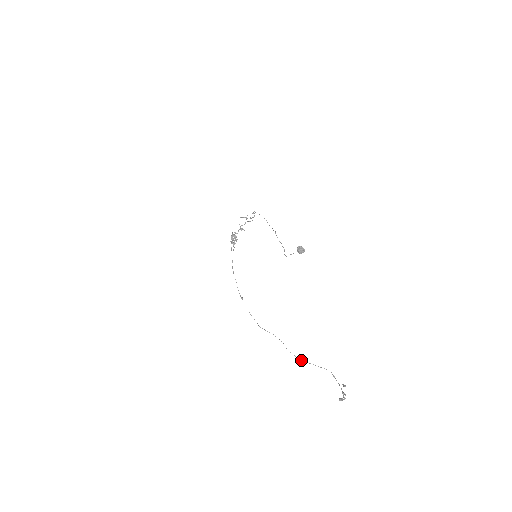
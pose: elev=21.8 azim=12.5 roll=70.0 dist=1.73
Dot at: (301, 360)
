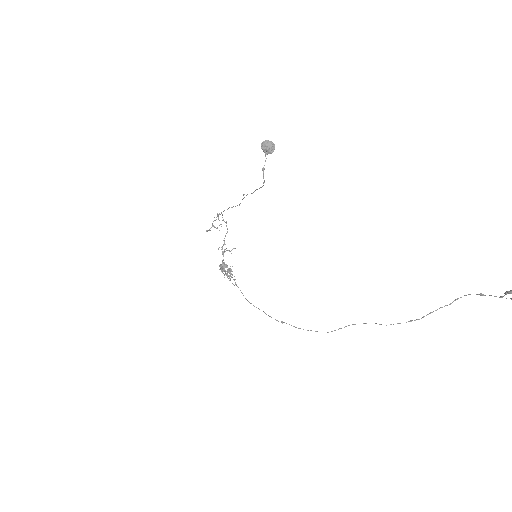
Dot at: (414, 320)
